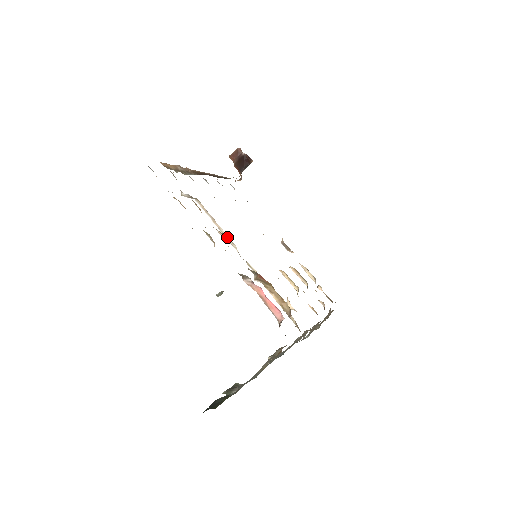
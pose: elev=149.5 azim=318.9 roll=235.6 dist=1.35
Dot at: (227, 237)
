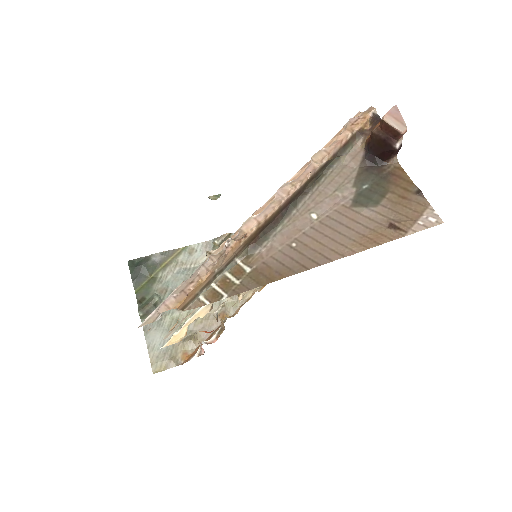
Dot at: occluded
